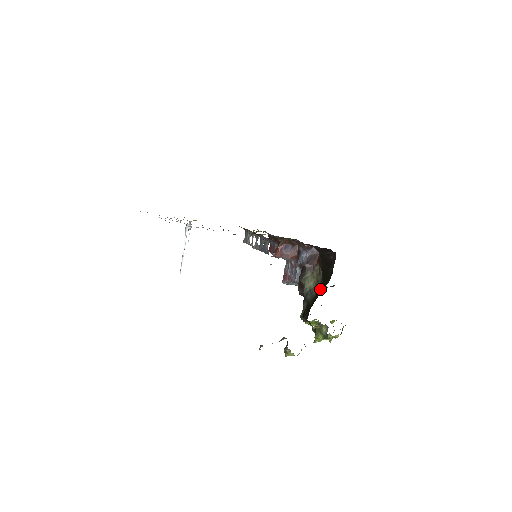
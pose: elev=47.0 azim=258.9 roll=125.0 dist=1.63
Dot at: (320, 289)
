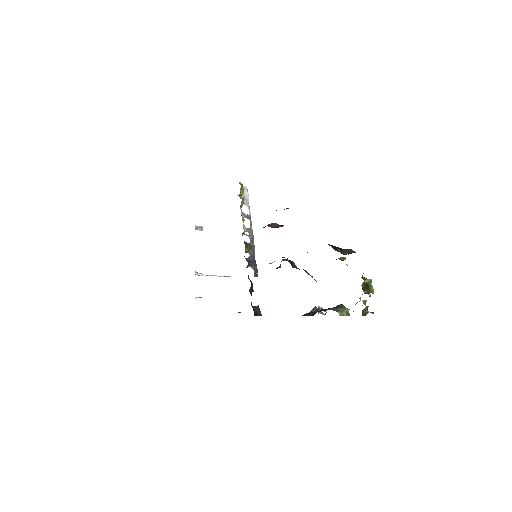
Dot at: occluded
